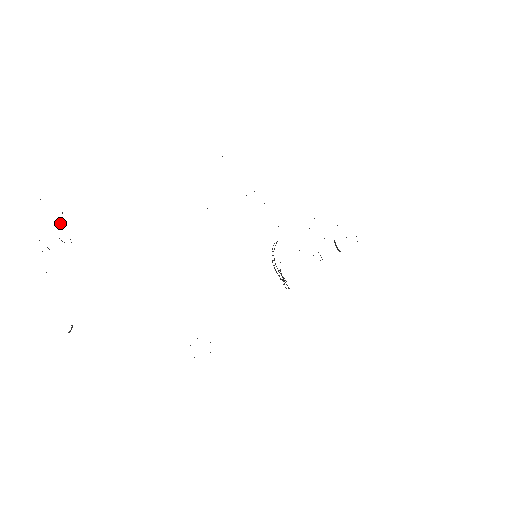
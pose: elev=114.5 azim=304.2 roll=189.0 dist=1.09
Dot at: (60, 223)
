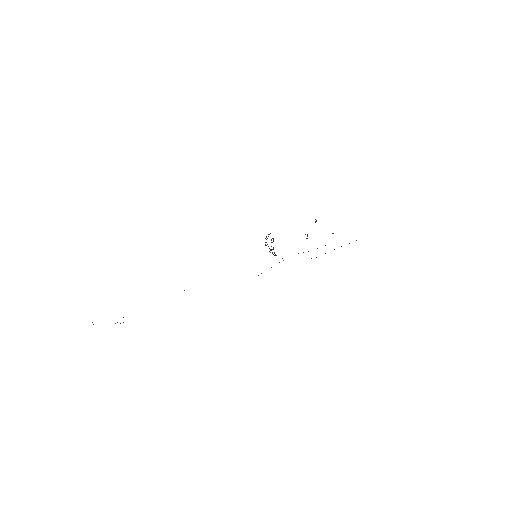
Dot at: occluded
